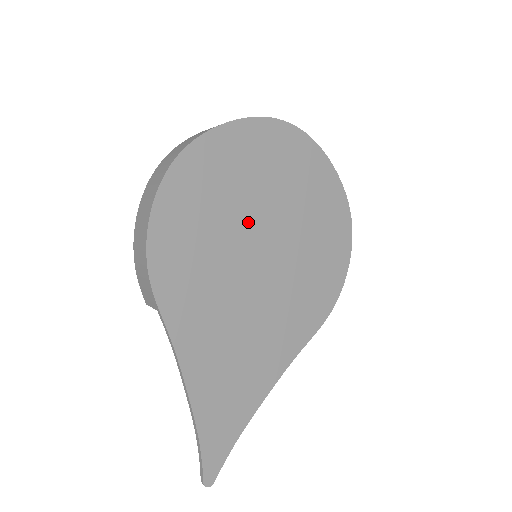
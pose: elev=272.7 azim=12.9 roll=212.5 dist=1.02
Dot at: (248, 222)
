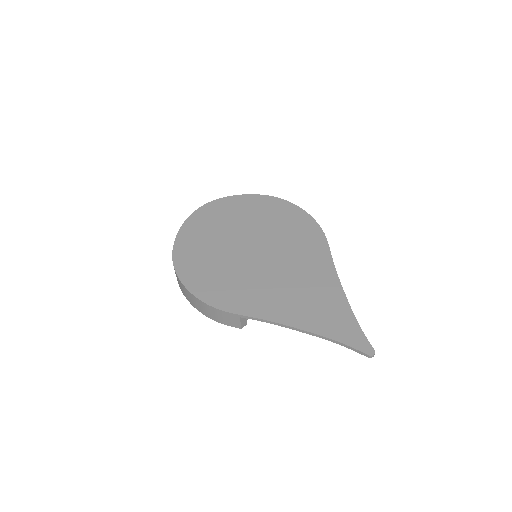
Dot at: (232, 249)
